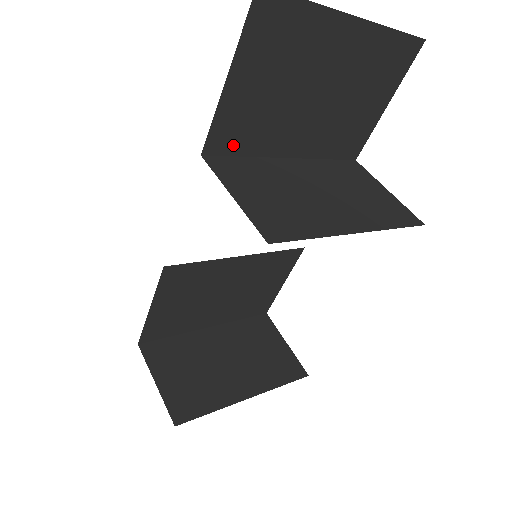
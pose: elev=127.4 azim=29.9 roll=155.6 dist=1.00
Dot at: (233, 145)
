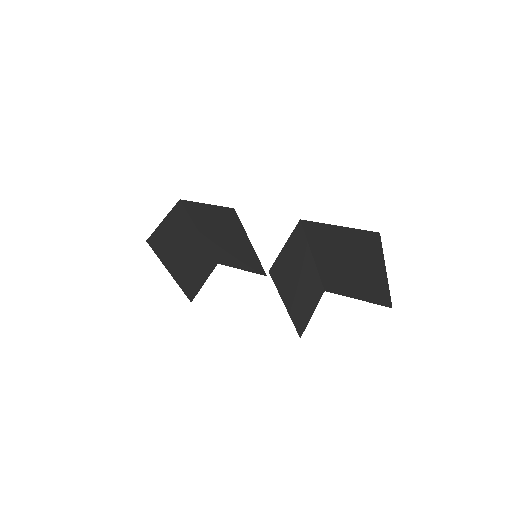
Dot at: (310, 232)
